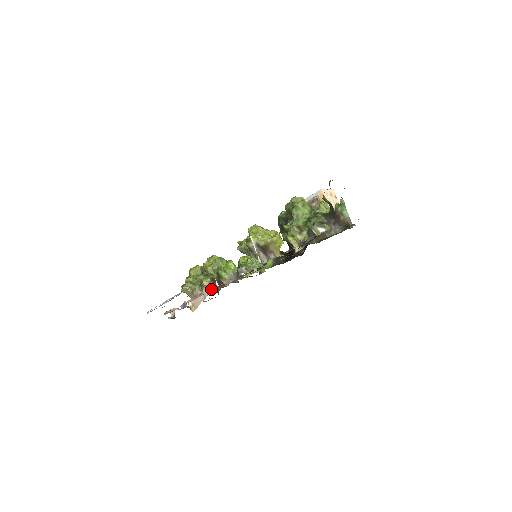
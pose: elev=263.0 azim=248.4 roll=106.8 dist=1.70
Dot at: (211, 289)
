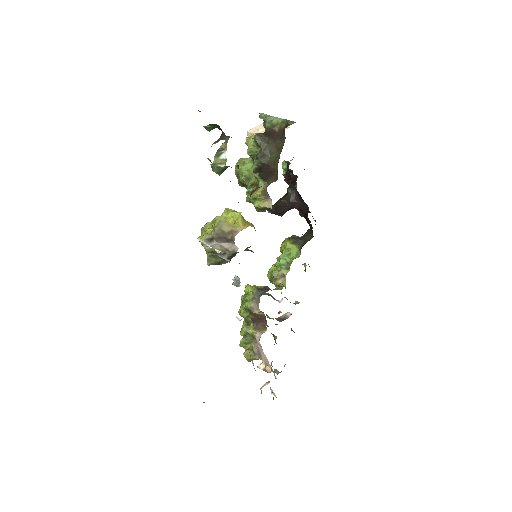
Dot at: occluded
